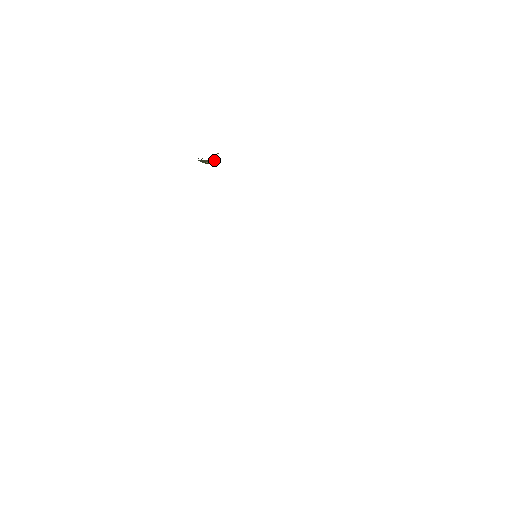
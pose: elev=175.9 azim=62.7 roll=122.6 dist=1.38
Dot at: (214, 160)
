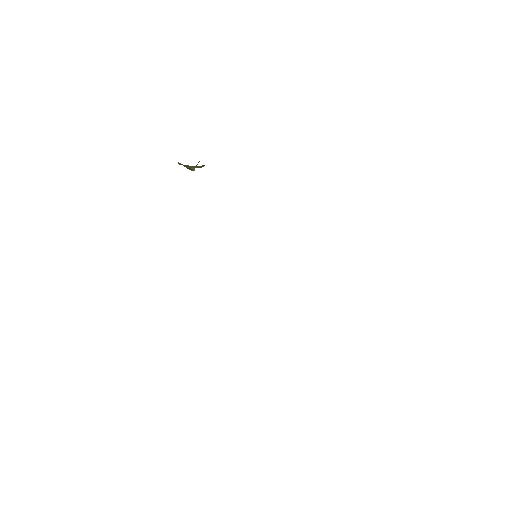
Dot at: (201, 166)
